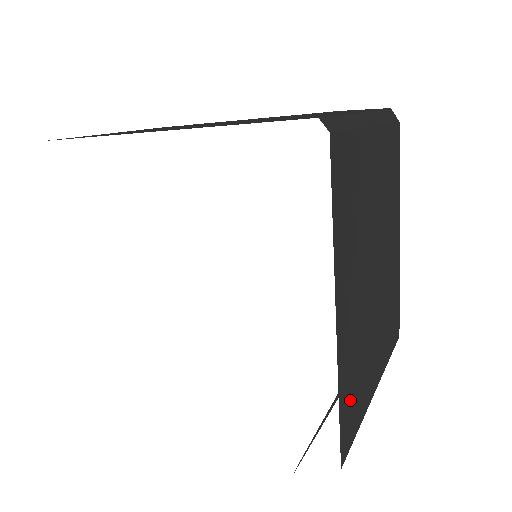
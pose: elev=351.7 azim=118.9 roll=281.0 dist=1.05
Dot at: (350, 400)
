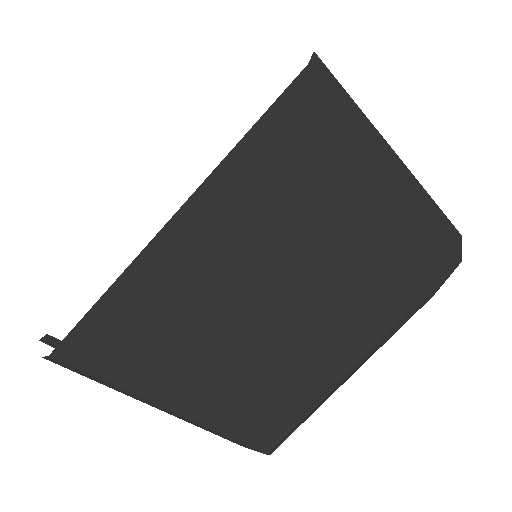
Dot at: (124, 328)
